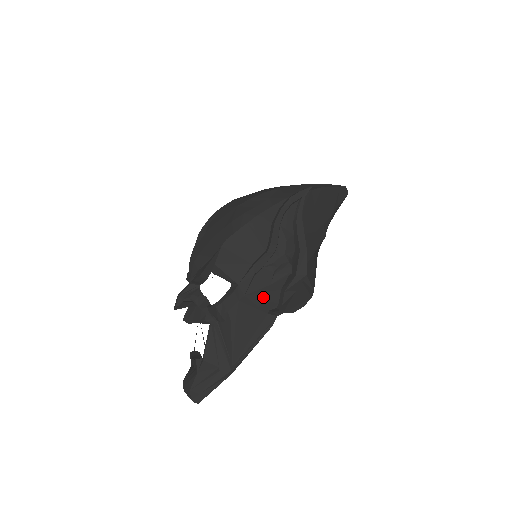
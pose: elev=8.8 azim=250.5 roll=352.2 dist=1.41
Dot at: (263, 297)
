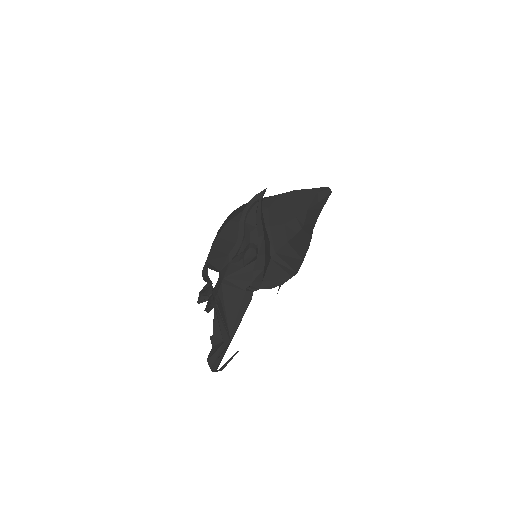
Dot at: (239, 278)
